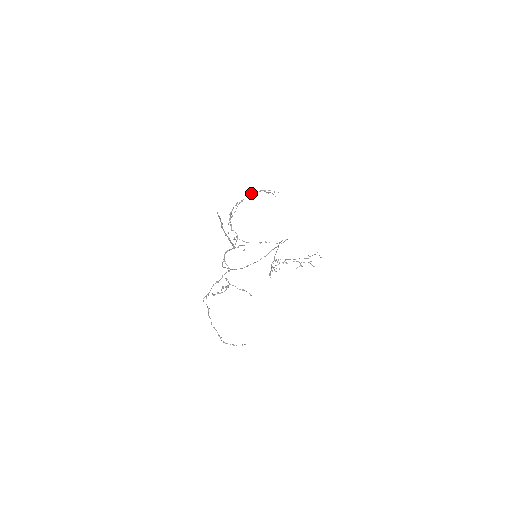
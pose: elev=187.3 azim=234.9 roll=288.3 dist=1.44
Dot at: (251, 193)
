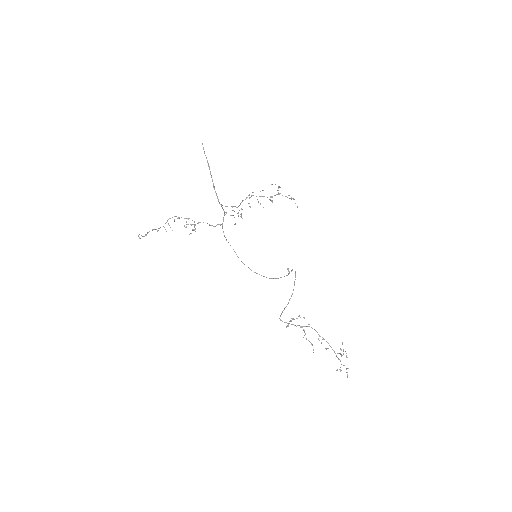
Dot at: occluded
